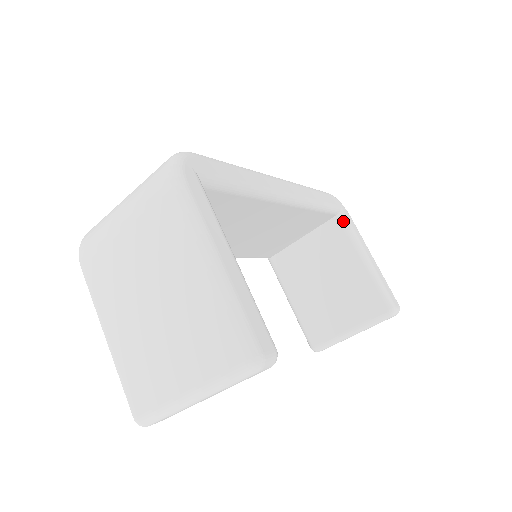
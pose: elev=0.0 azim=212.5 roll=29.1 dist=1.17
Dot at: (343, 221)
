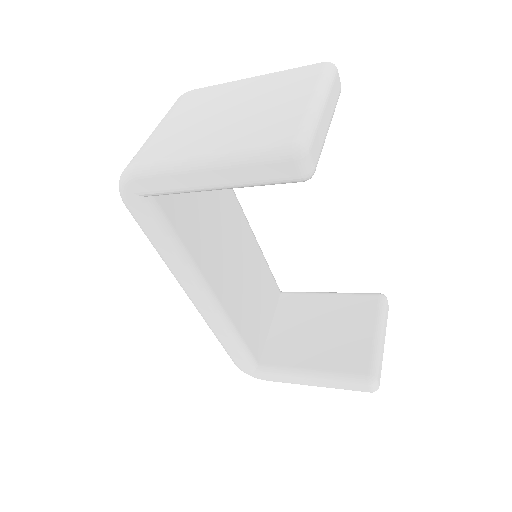
Dot at: (289, 292)
